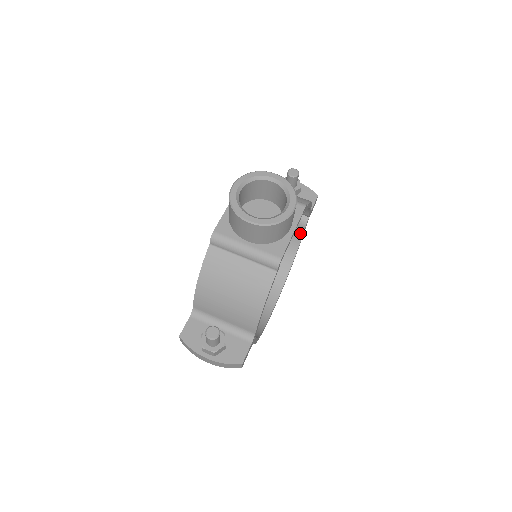
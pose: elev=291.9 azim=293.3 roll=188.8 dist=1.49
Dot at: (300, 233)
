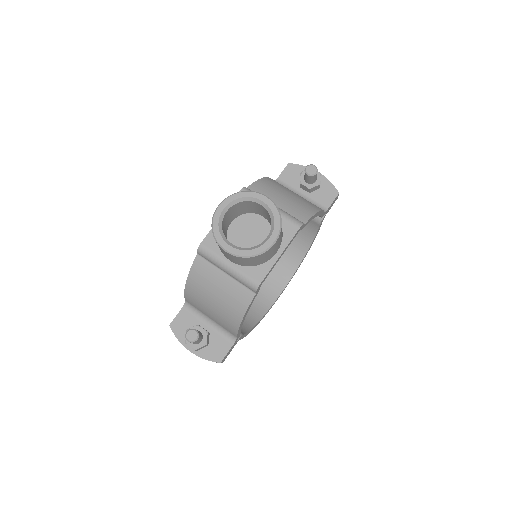
Dot at: (315, 228)
